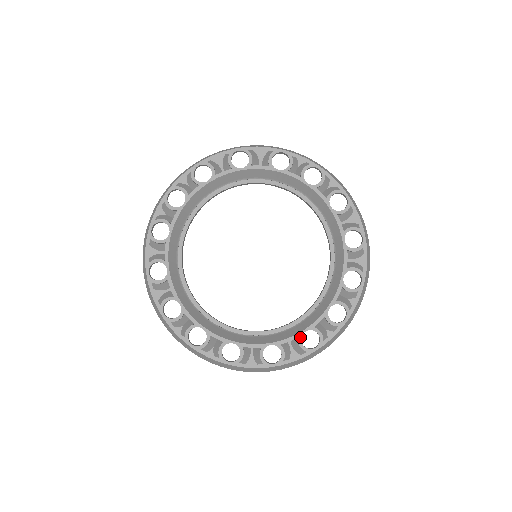
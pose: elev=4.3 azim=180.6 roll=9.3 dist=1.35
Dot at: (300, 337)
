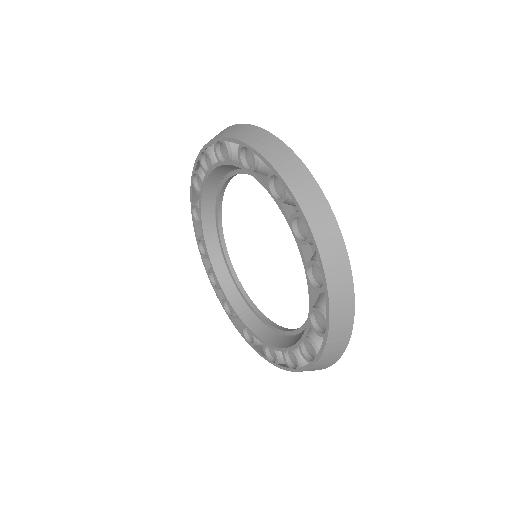
Dot at: (264, 345)
